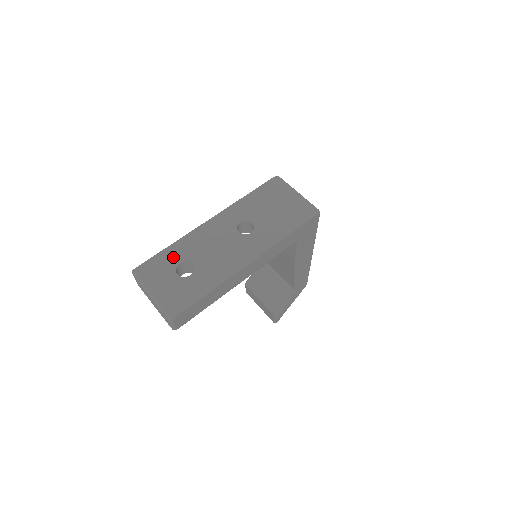
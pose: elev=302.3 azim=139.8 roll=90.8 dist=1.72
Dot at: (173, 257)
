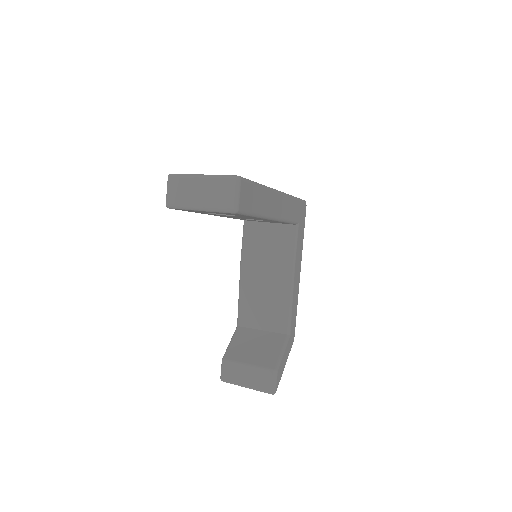
Dot at: occluded
